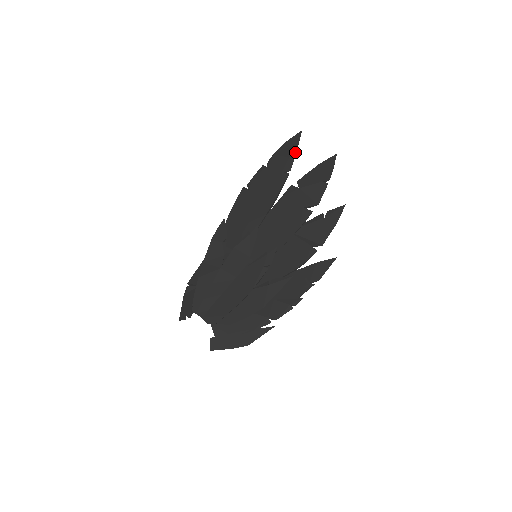
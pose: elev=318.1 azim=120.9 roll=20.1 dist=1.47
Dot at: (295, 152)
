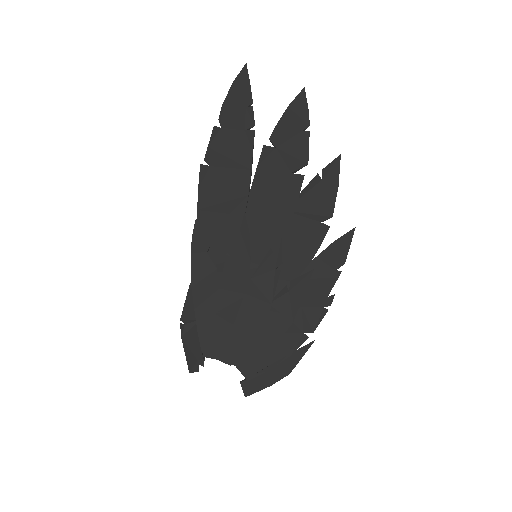
Dot at: (250, 97)
